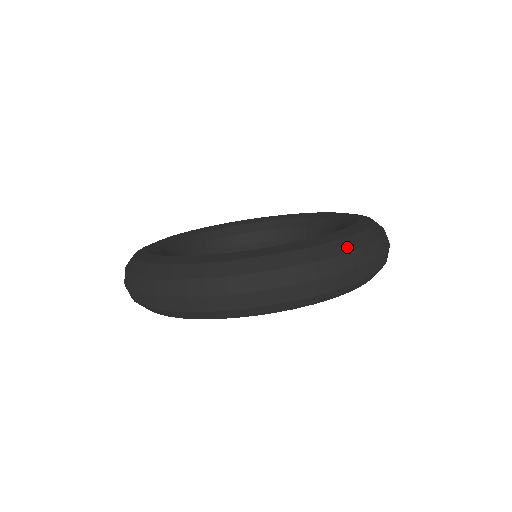
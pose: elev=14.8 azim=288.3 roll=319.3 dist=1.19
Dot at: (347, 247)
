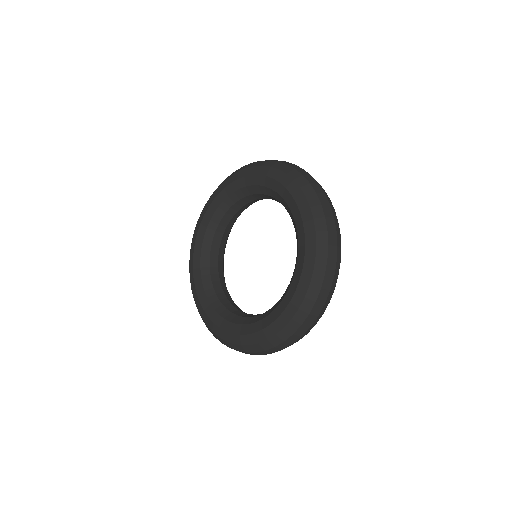
Dot at: (282, 338)
